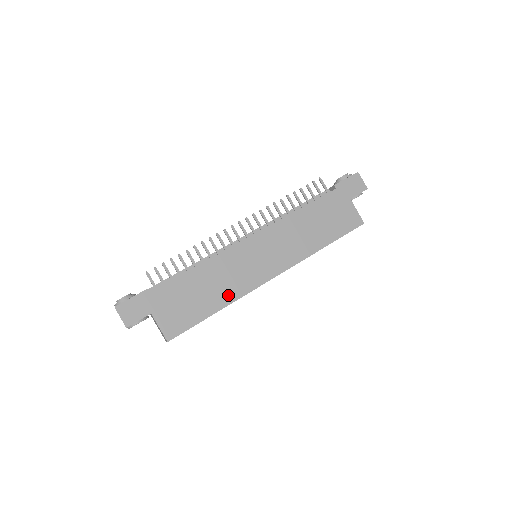
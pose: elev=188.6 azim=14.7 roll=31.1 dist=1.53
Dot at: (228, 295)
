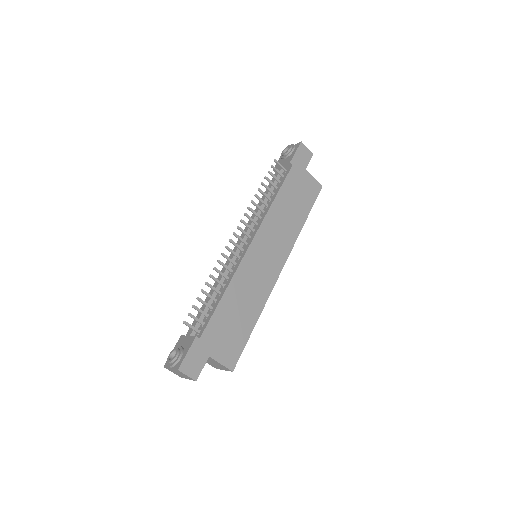
Dot at: (257, 304)
